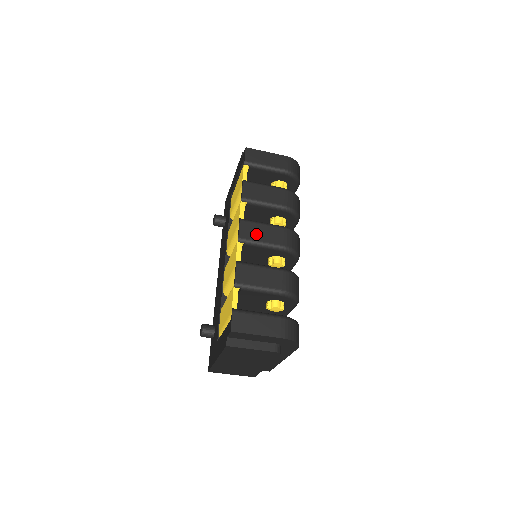
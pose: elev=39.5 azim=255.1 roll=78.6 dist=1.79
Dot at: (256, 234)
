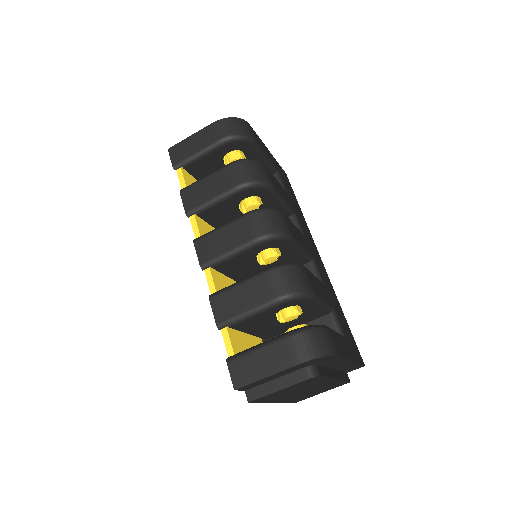
Dot at: (217, 247)
